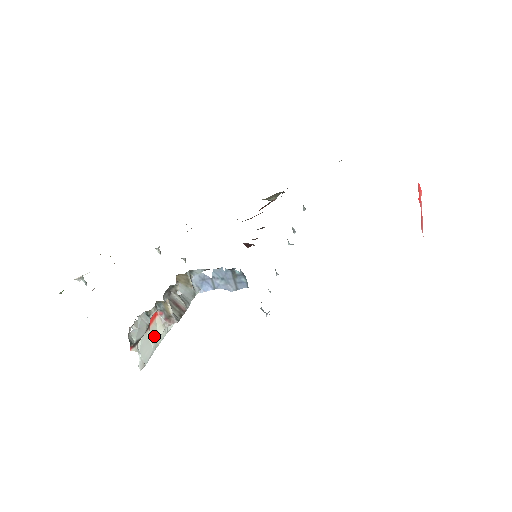
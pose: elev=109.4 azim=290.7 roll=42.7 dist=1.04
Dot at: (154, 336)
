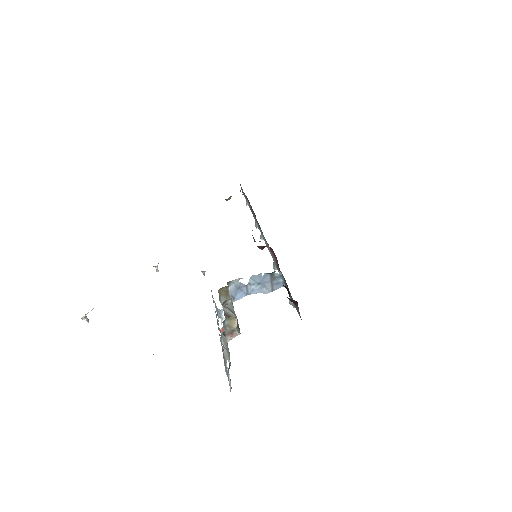
Dot at: occluded
